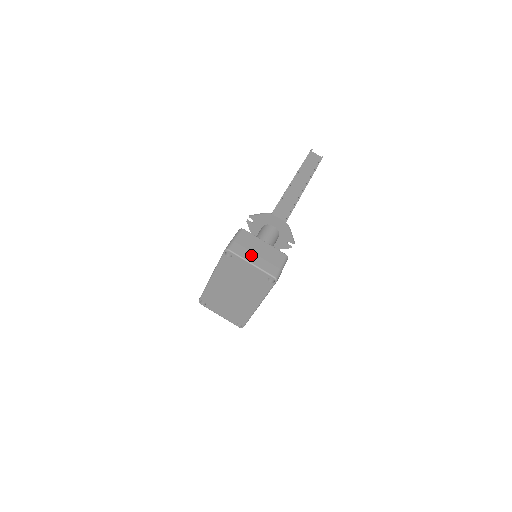
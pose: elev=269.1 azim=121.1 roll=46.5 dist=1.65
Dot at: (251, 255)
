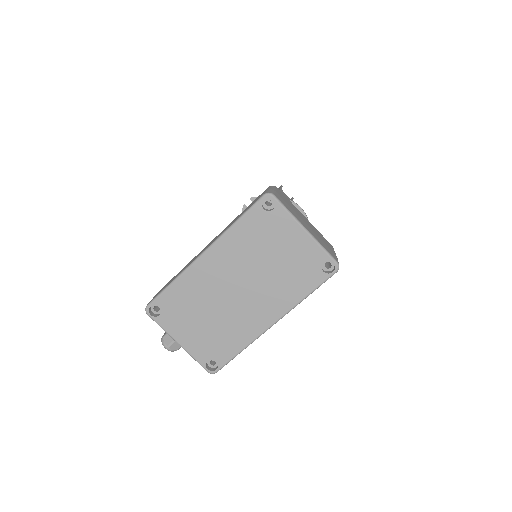
Dot at: (300, 219)
